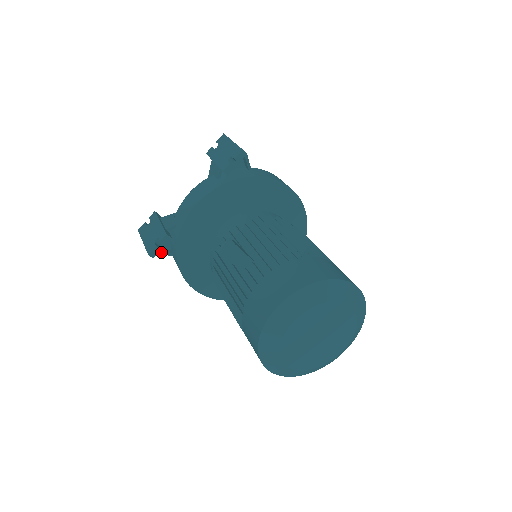
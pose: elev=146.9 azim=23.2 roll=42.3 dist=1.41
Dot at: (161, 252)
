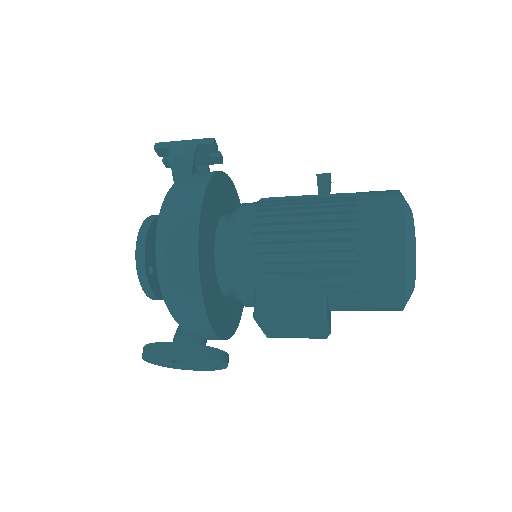
Dot at: (194, 160)
